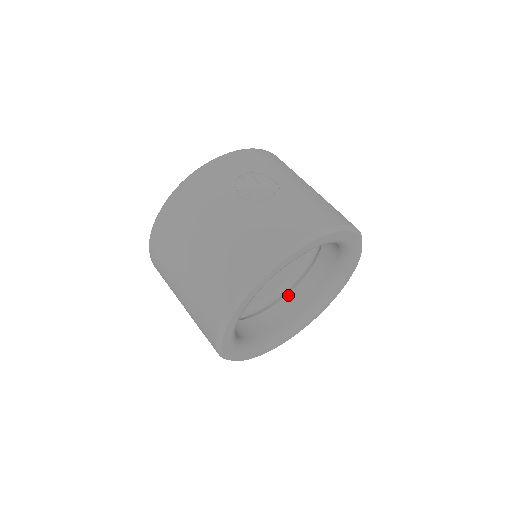
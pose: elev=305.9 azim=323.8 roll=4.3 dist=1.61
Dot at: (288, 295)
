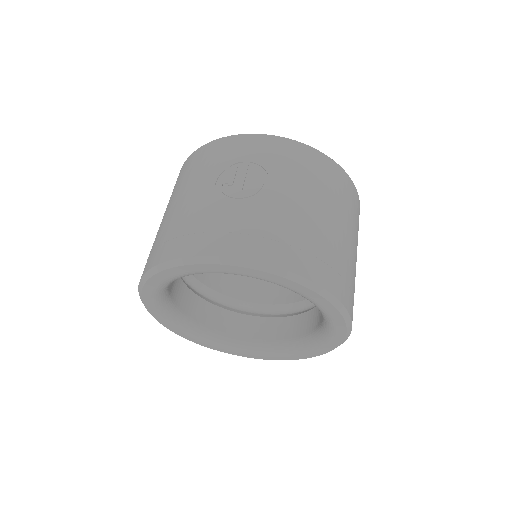
Dot at: (286, 317)
